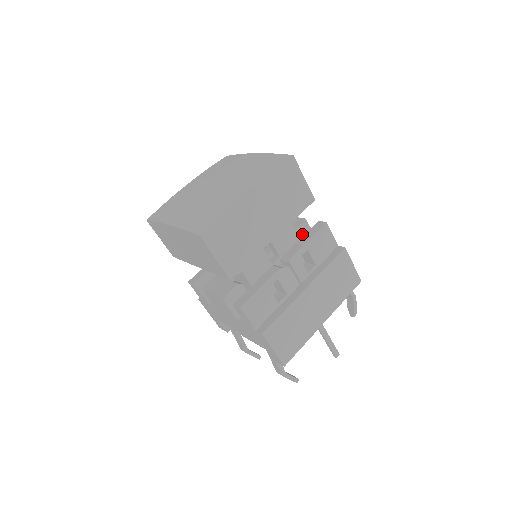
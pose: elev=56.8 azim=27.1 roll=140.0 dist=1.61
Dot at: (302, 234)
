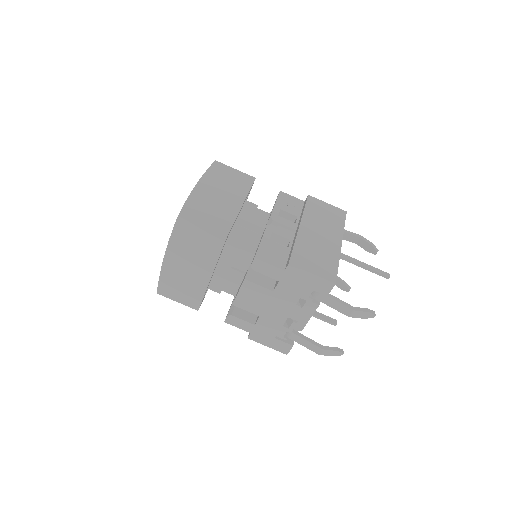
Dot at: occluded
